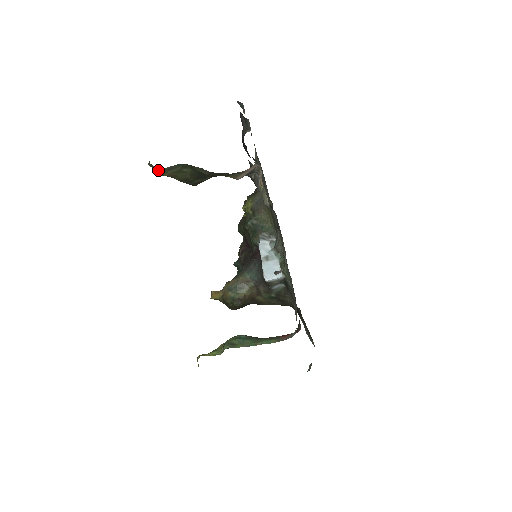
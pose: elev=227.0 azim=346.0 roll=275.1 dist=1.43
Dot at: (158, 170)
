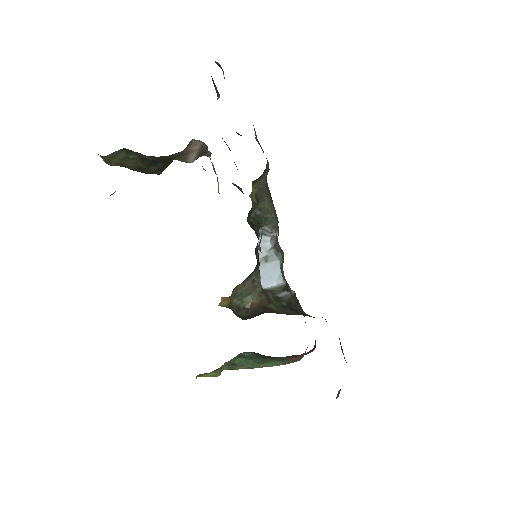
Dot at: (103, 159)
